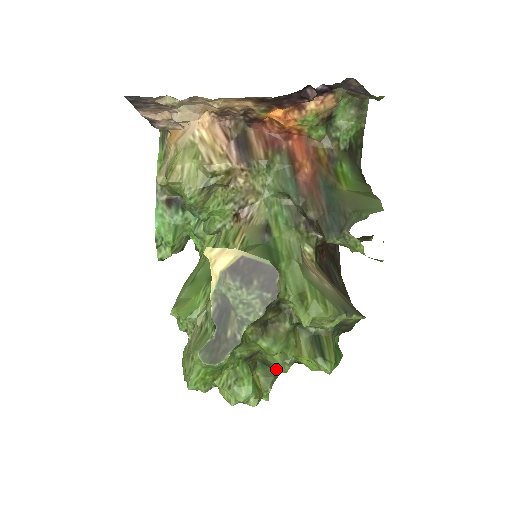
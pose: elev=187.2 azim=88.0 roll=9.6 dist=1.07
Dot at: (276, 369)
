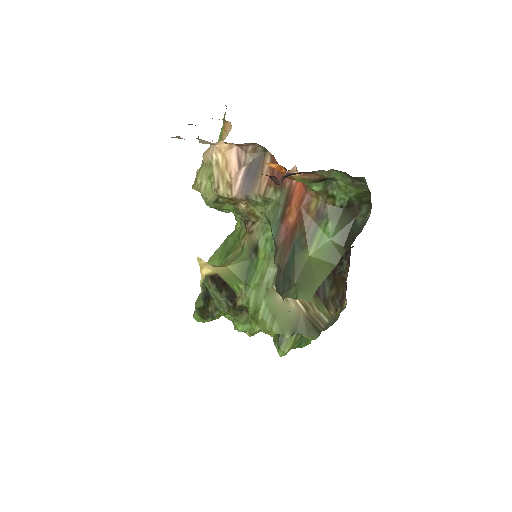
Dot at: occluded
